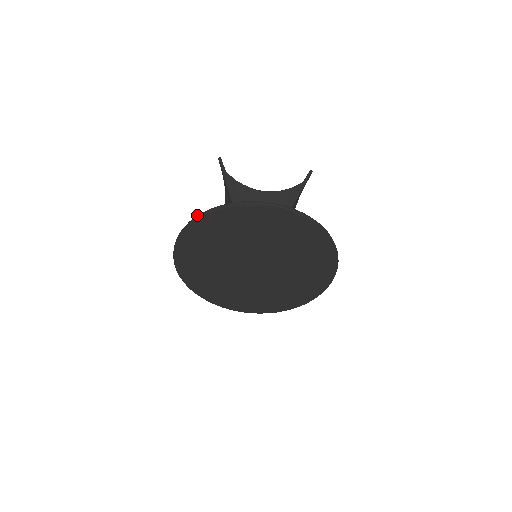
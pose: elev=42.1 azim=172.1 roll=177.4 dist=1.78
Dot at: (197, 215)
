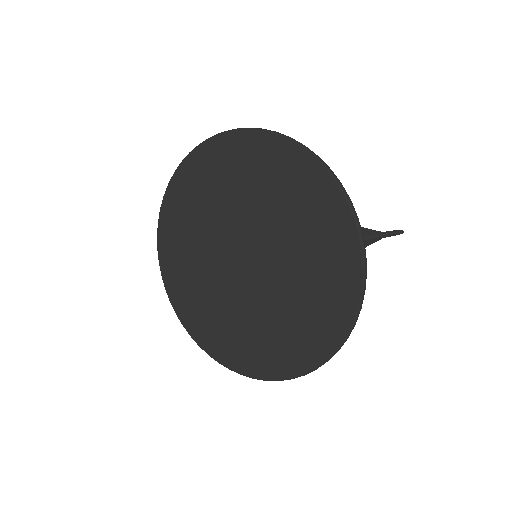
Dot at: (224, 131)
